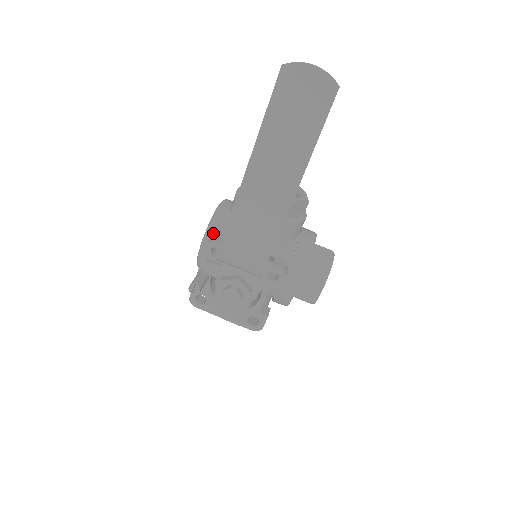
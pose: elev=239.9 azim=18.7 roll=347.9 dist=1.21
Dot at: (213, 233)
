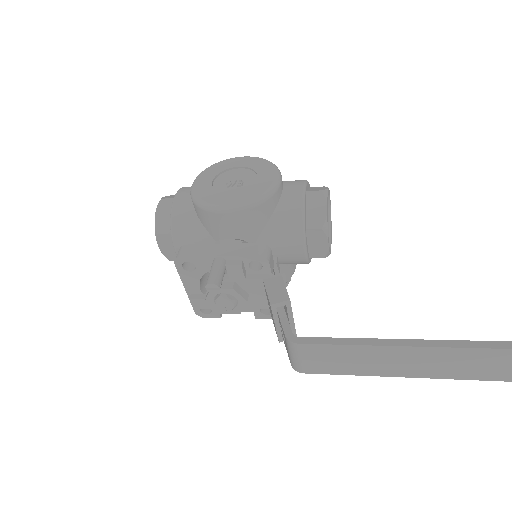
Dot at: (252, 212)
